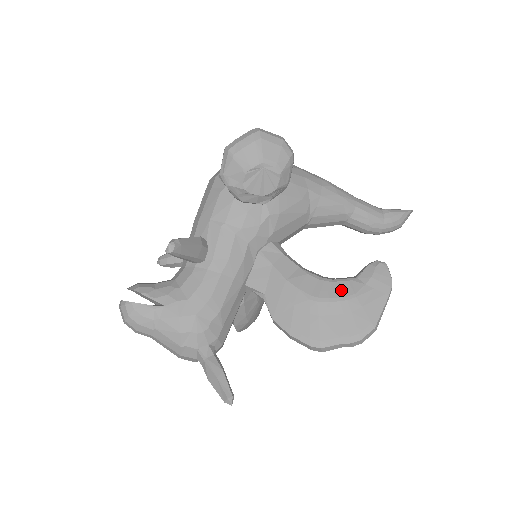
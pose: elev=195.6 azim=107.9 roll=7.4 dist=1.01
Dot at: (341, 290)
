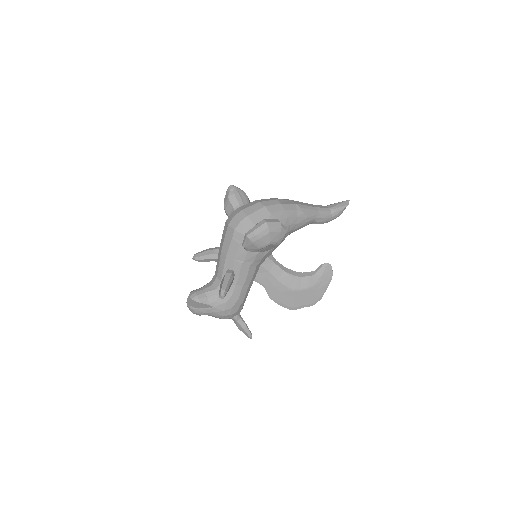
Dot at: (306, 284)
